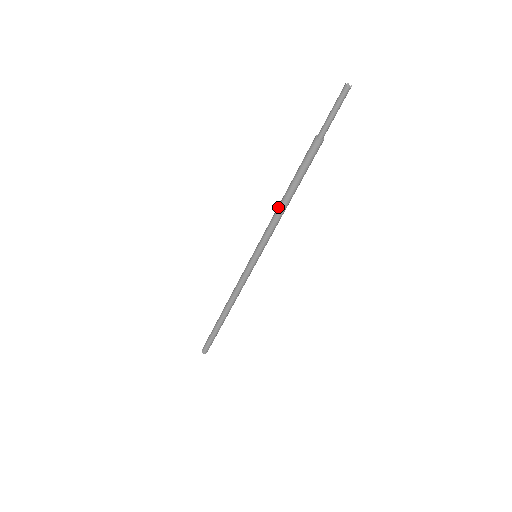
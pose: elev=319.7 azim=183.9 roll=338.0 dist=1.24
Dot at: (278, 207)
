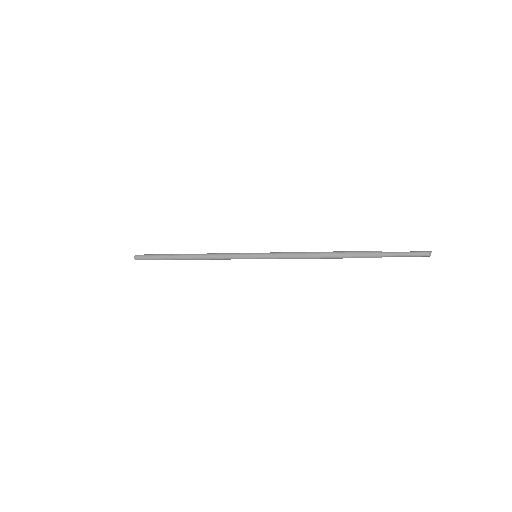
Dot at: (309, 253)
